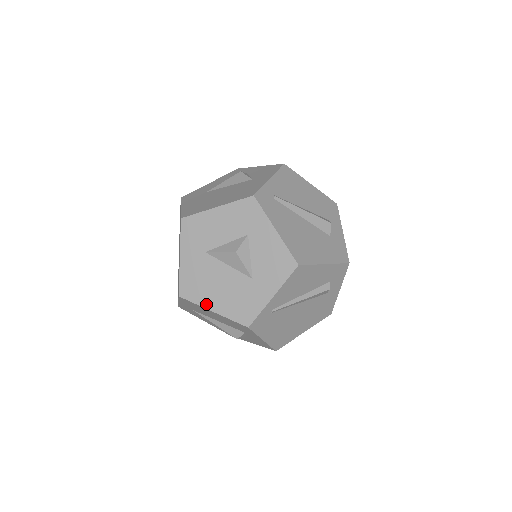
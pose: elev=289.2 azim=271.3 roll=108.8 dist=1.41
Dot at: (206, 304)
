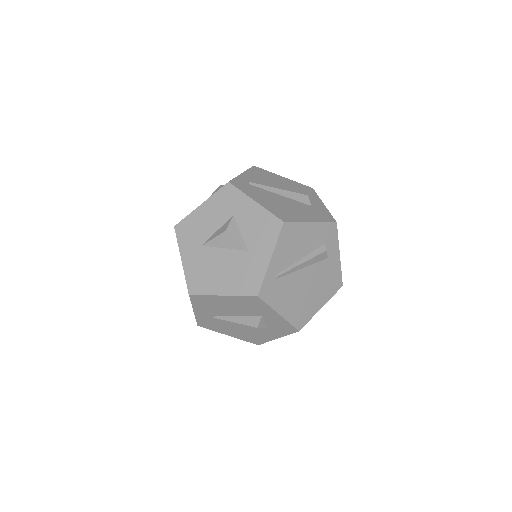
Dot at: (214, 291)
